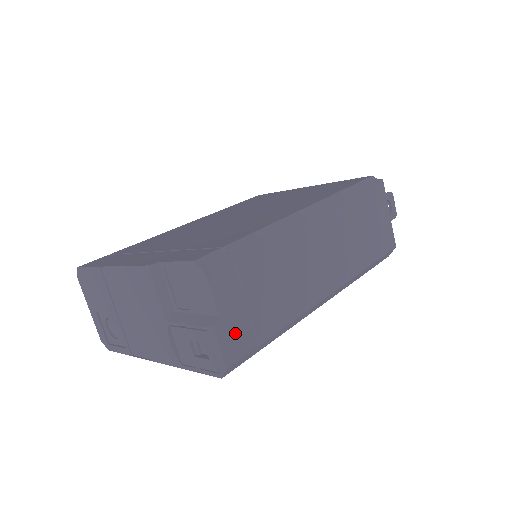
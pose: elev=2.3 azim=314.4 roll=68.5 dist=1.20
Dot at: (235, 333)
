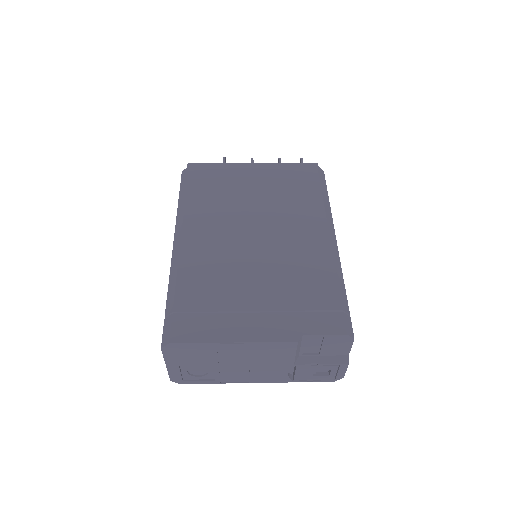
Dot at: occluded
